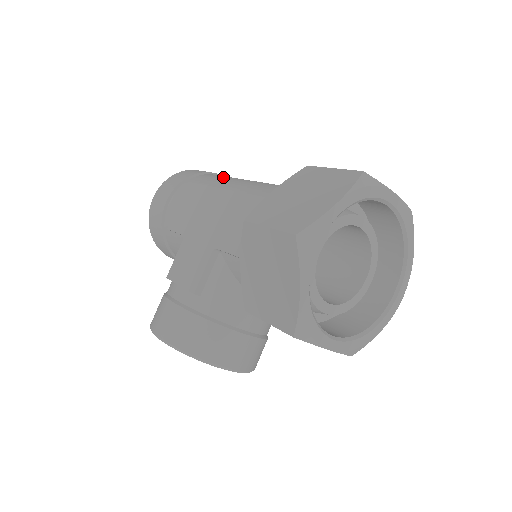
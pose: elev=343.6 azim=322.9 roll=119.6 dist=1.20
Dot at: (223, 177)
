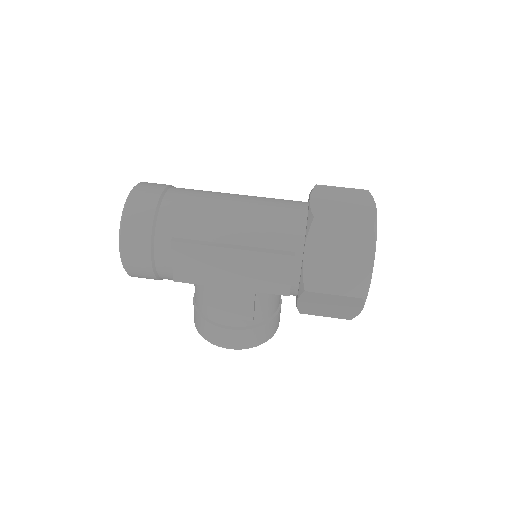
Dot at: (193, 214)
